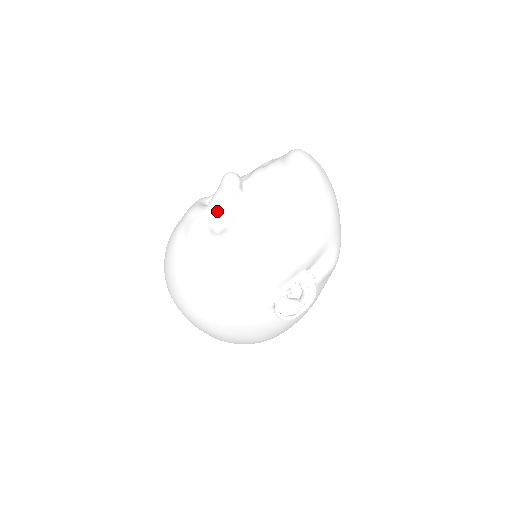
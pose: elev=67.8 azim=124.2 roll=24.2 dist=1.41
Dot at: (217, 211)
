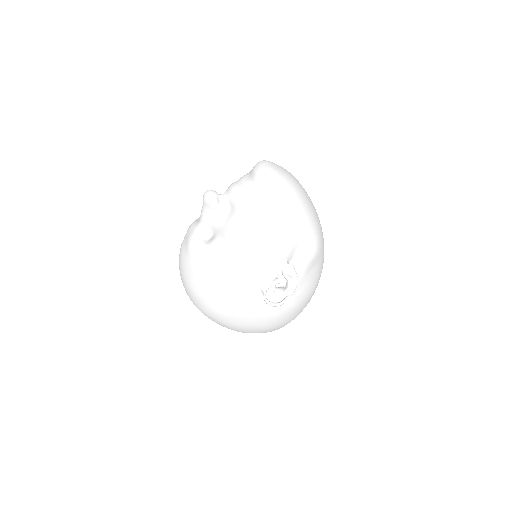
Dot at: (205, 223)
